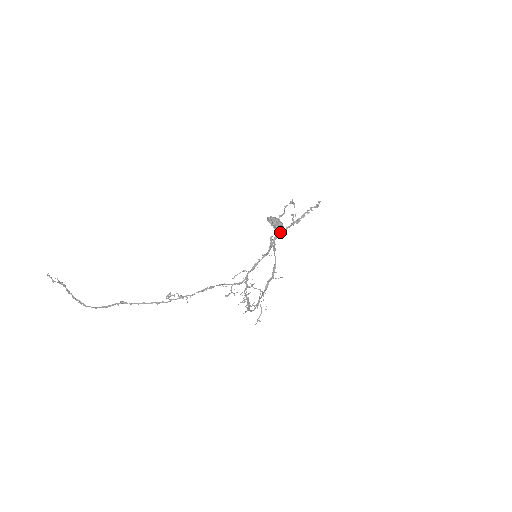
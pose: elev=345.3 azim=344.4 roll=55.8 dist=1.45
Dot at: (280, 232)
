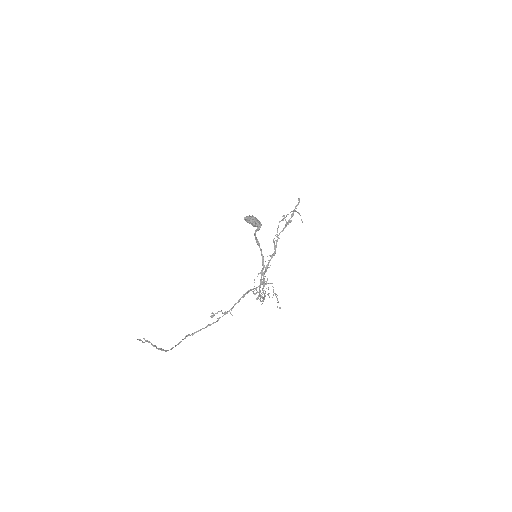
Dot at: (279, 234)
